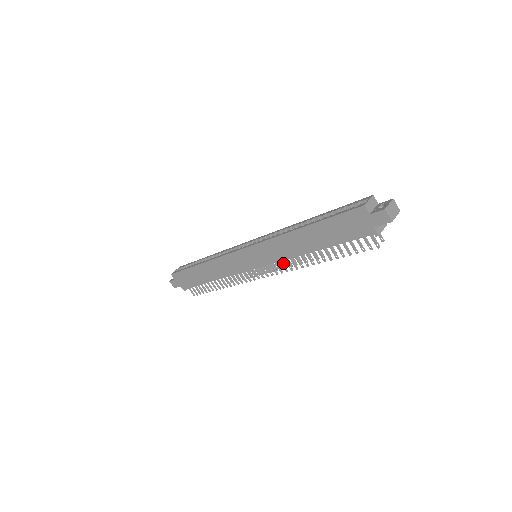
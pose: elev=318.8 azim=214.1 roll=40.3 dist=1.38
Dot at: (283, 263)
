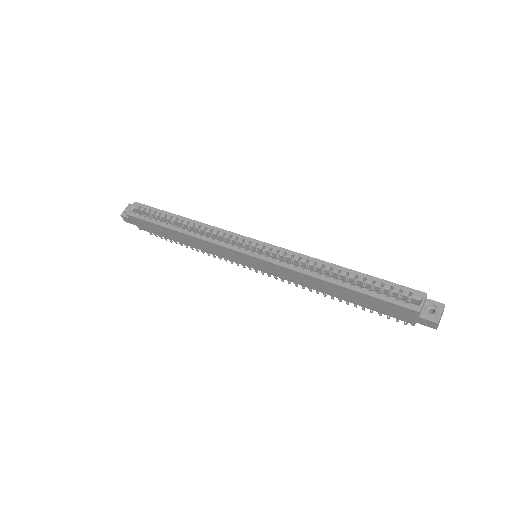
Dot at: occluded
